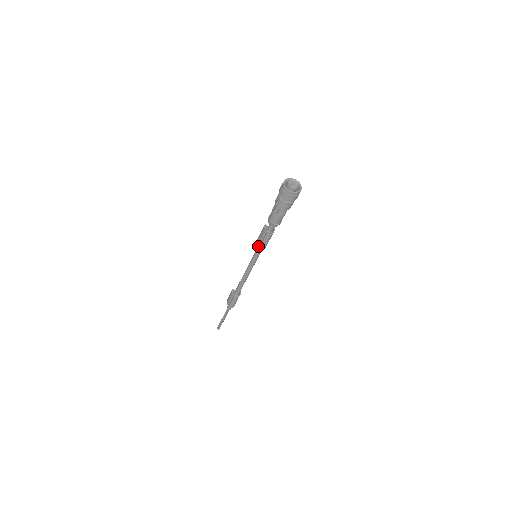
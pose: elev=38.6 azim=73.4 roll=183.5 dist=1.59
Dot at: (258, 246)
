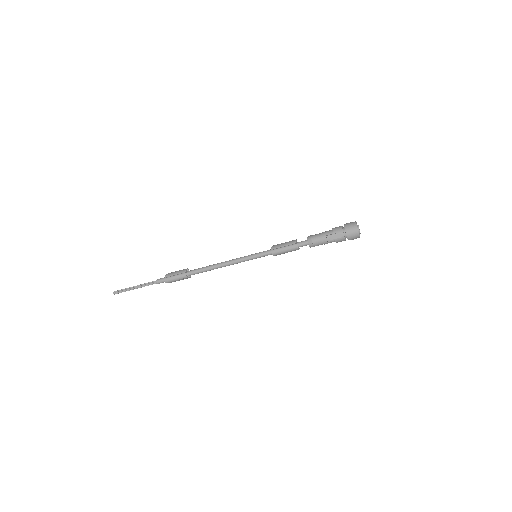
Dot at: (273, 248)
